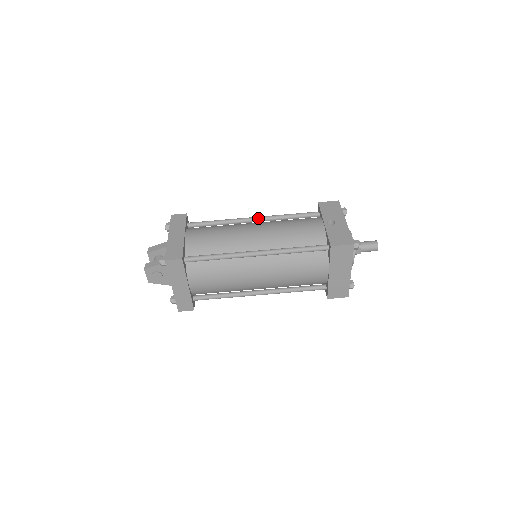
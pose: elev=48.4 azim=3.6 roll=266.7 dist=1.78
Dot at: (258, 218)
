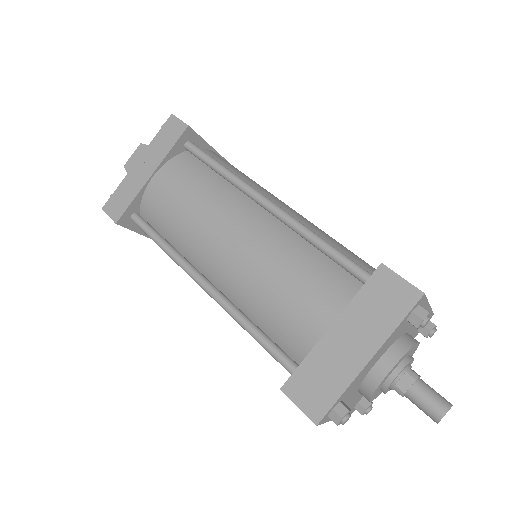
Dot at: occluded
